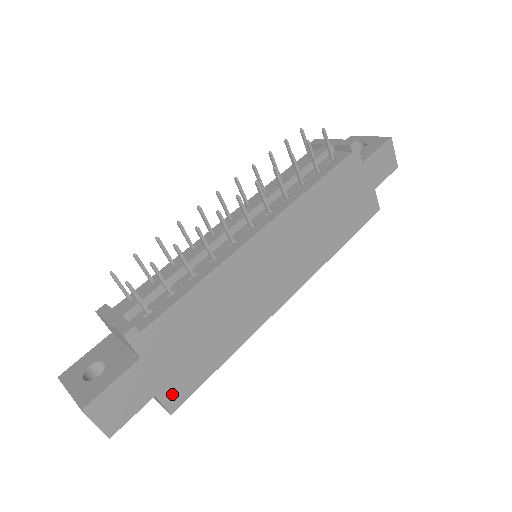
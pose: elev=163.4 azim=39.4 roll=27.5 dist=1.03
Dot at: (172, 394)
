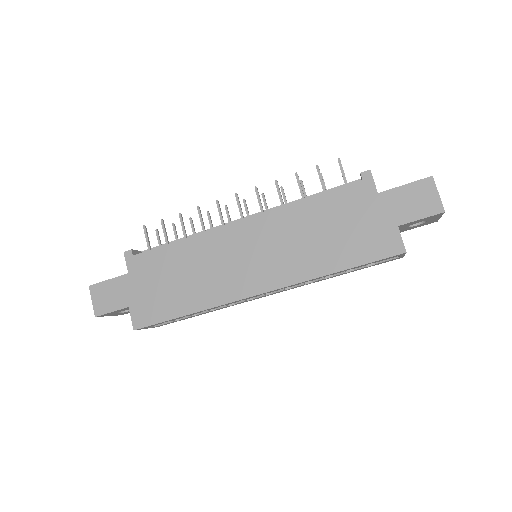
Dot at: (139, 314)
